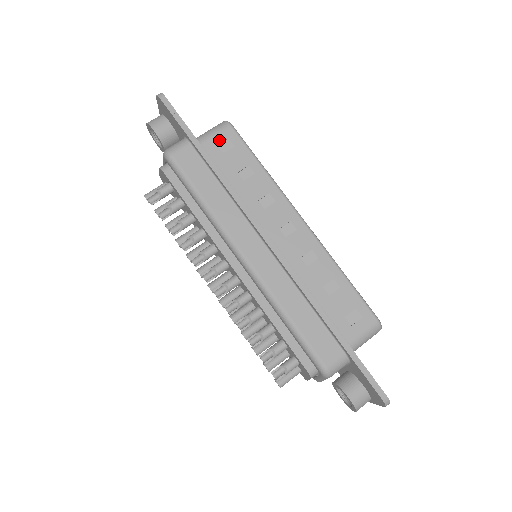
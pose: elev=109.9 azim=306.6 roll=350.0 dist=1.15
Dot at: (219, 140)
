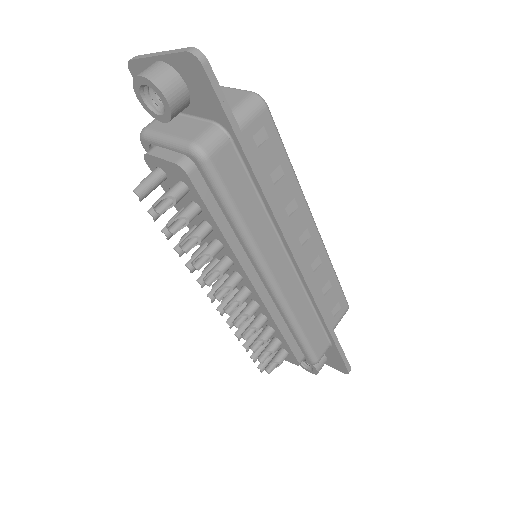
Dot at: (255, 128)
